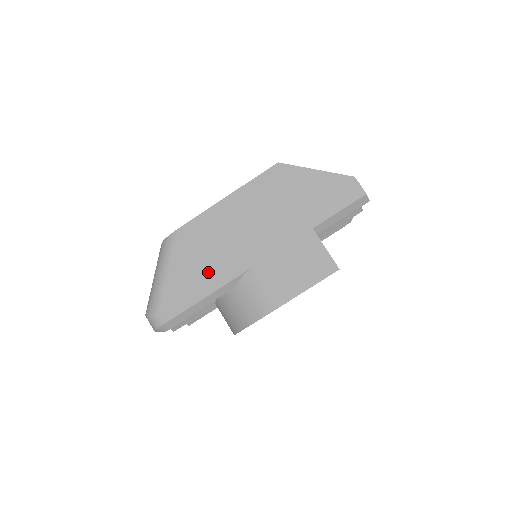
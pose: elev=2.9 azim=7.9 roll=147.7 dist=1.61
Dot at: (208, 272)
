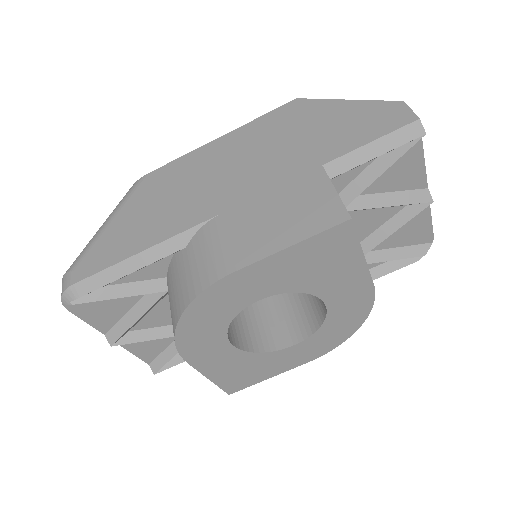
Dot at: (157, 221)
